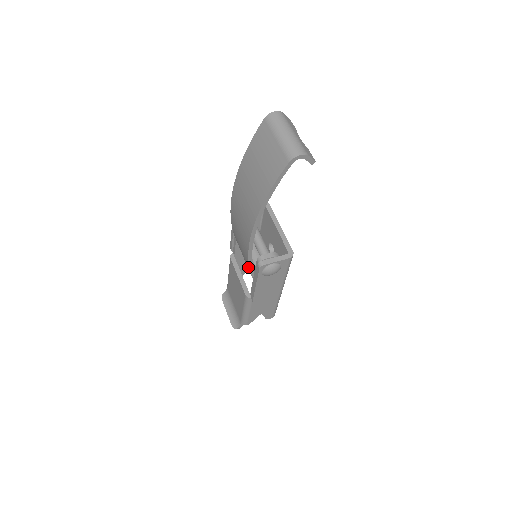
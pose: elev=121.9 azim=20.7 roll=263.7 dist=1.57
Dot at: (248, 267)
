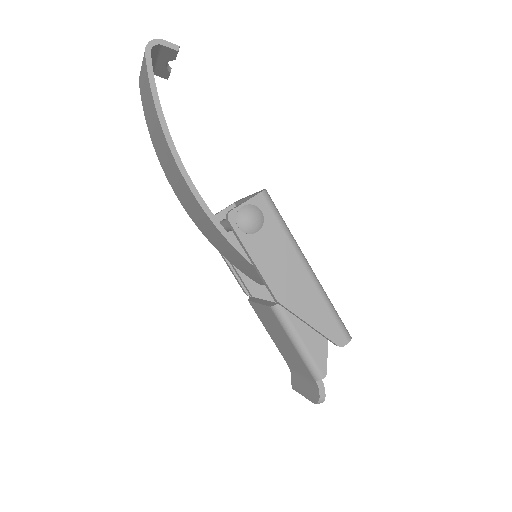
Dot at: (233, 249)
